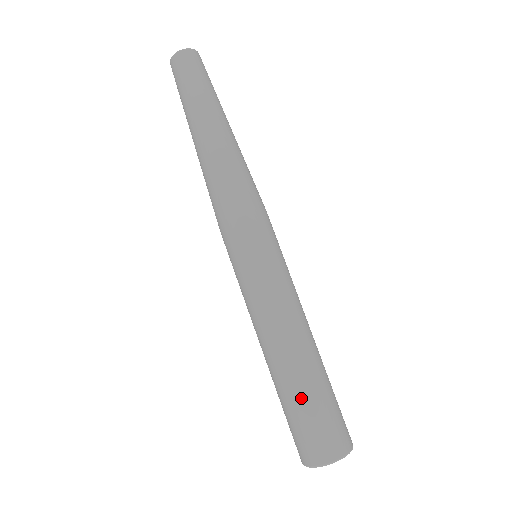
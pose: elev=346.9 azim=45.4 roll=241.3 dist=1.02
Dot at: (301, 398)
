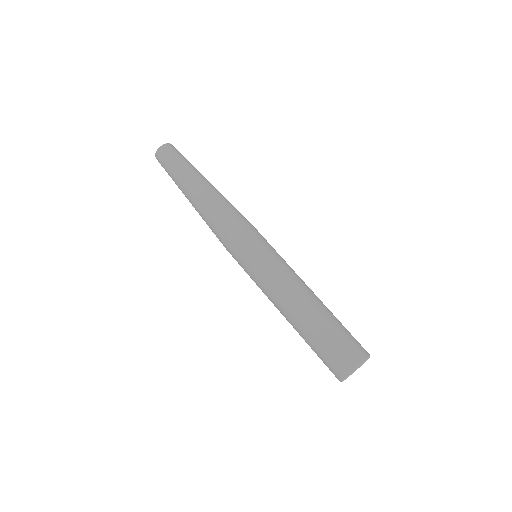
Dot at: (321, 331)
